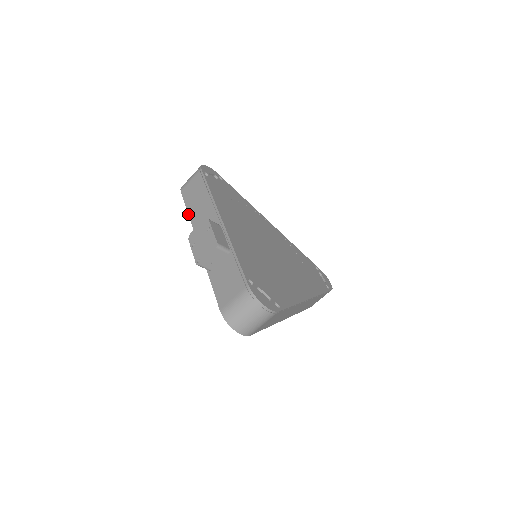
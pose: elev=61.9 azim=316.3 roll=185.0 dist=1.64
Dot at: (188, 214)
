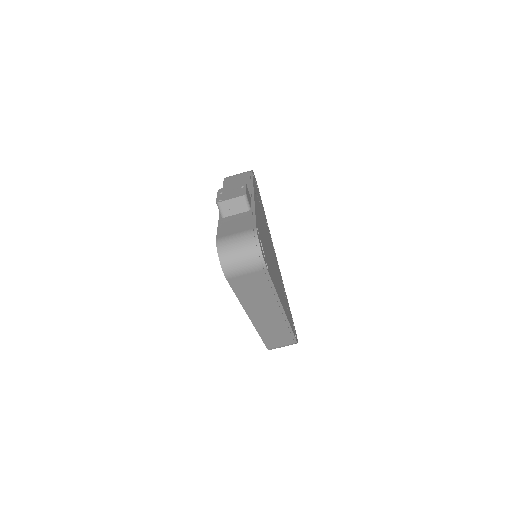
Dot at: occluded
